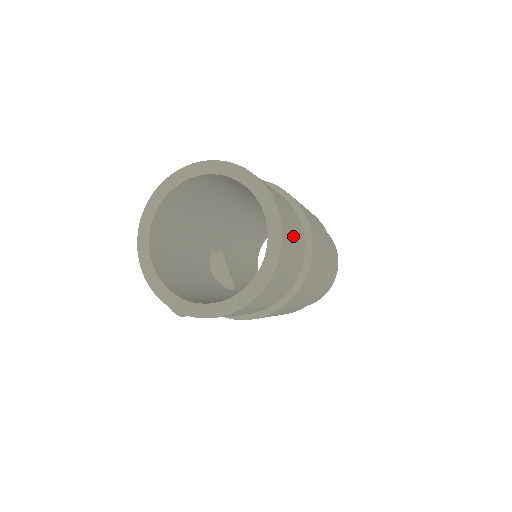
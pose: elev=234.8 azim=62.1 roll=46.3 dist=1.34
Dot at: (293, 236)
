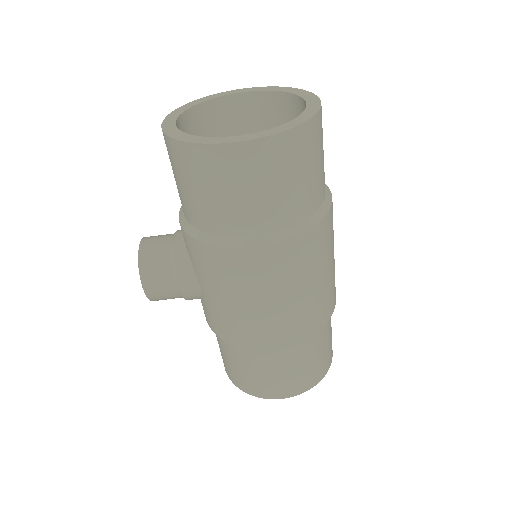
Dot at: (322, 152)
